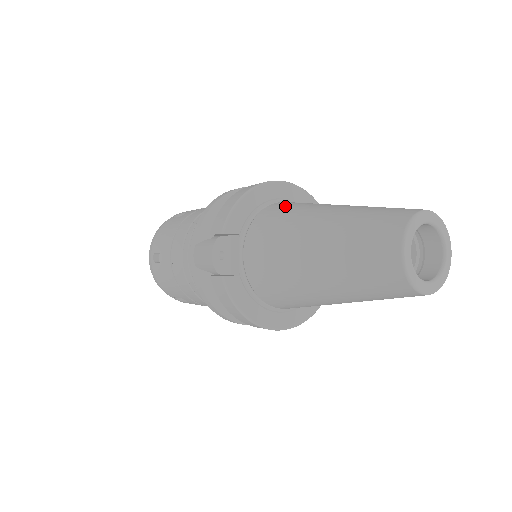
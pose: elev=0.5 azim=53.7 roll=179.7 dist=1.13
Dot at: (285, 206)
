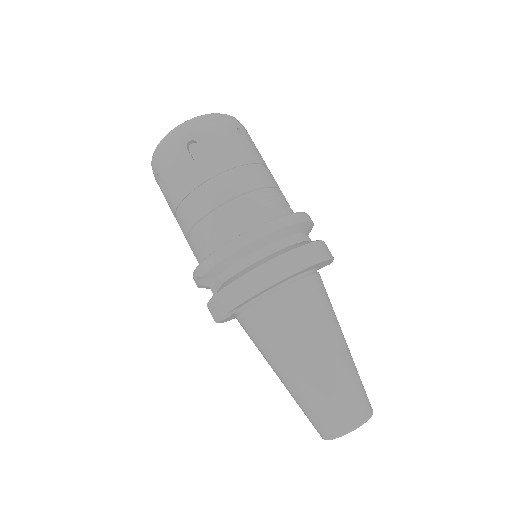
Dot at: (288, 312)
